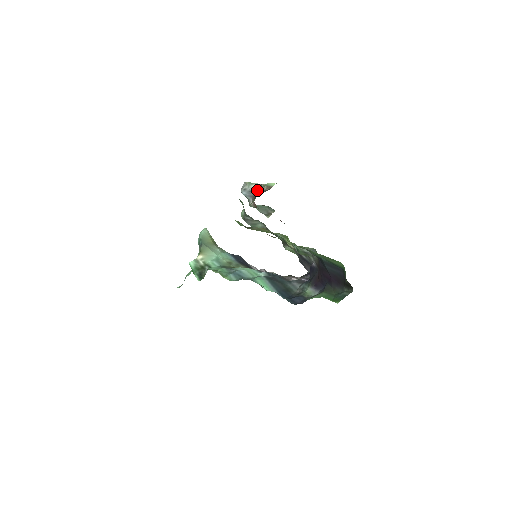
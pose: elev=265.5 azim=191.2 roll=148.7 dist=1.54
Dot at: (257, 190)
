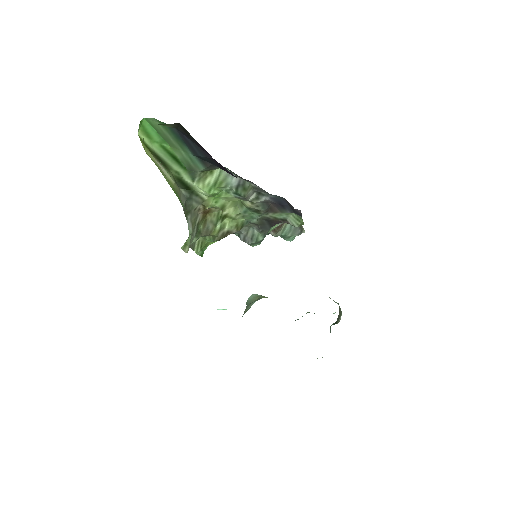
Dot at: occluded
